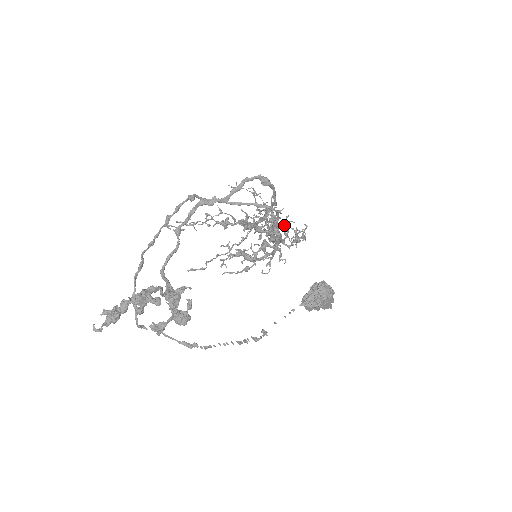
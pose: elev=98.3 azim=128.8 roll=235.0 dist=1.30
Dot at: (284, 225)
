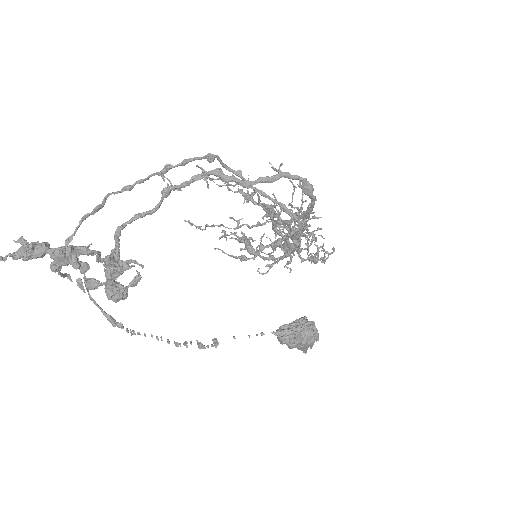
Dot at: (310, 236)
